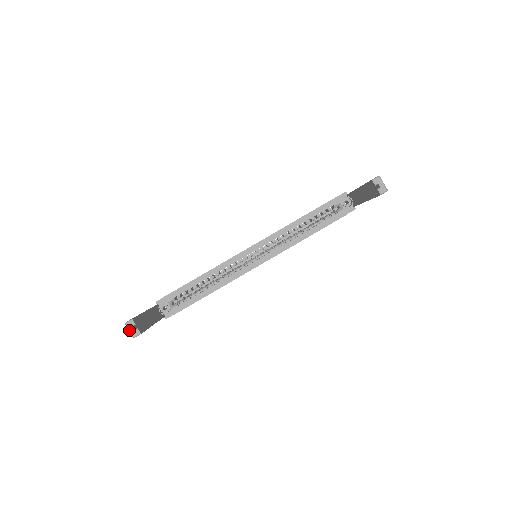
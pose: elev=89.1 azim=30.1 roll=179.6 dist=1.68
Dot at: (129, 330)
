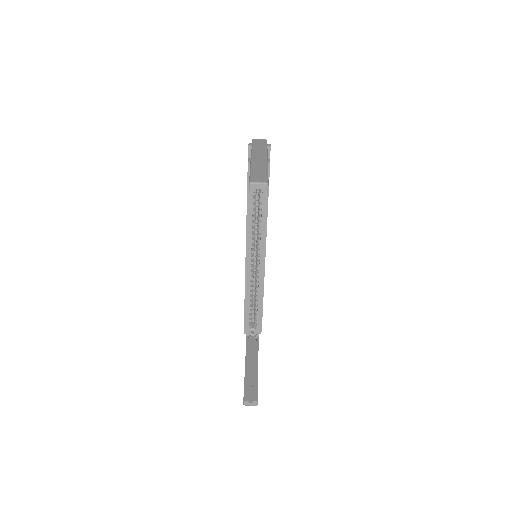
Dot at: occluded
